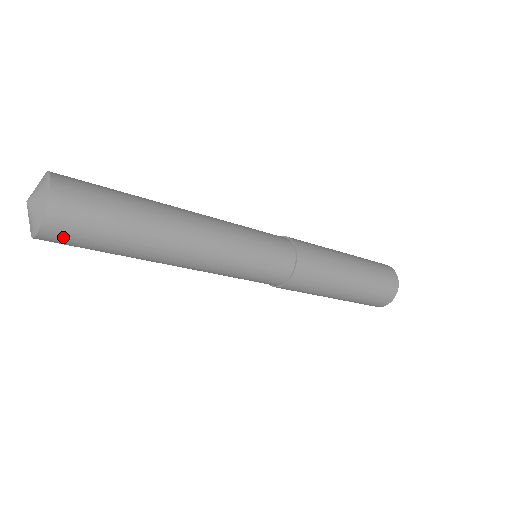
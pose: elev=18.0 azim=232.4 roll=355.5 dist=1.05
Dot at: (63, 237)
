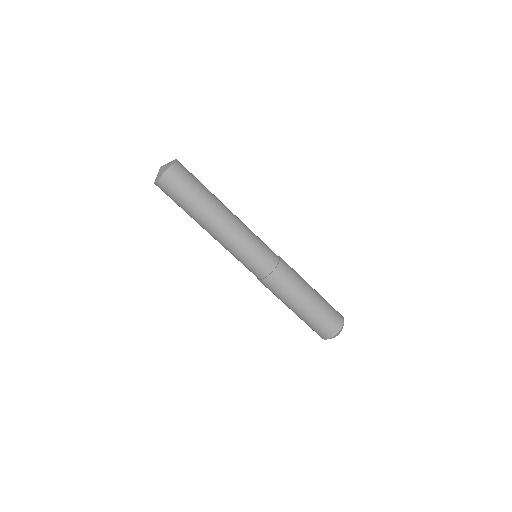
Dot at: (164, 189)
